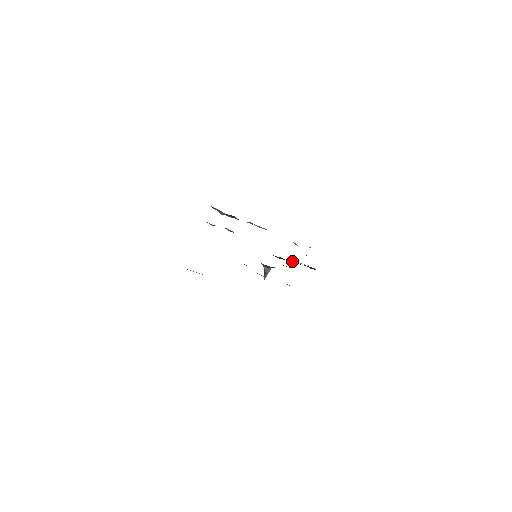
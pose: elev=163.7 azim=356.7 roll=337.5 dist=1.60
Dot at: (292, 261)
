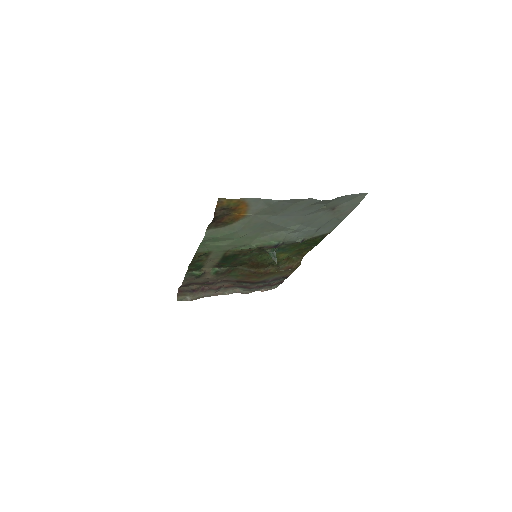
Dot at: (279, 271)
